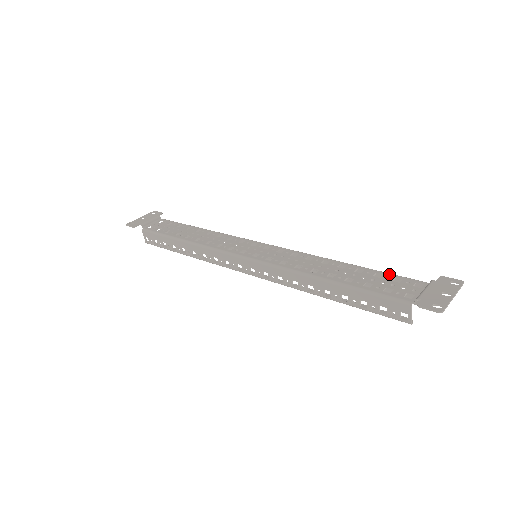
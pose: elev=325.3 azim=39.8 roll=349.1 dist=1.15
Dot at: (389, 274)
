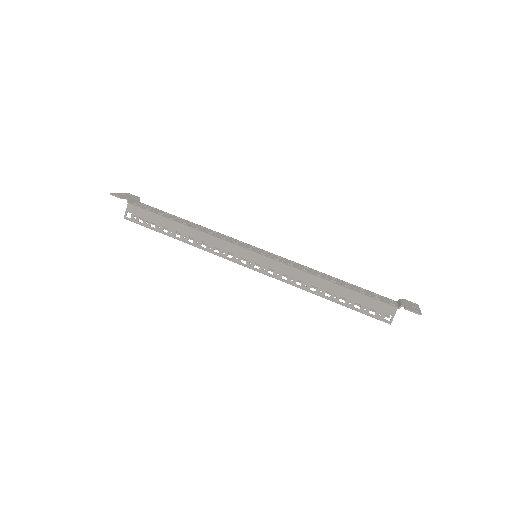
Dot at: (369, 291)
